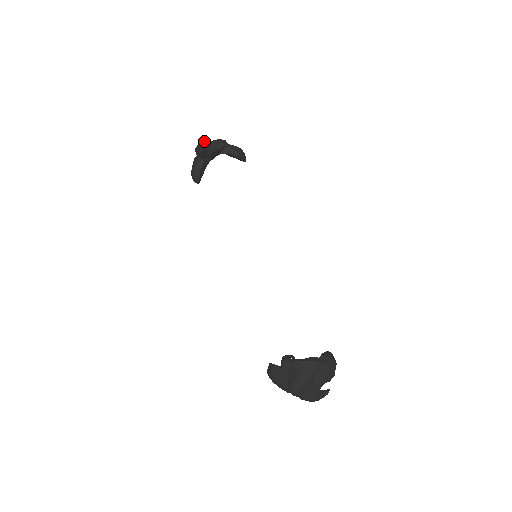
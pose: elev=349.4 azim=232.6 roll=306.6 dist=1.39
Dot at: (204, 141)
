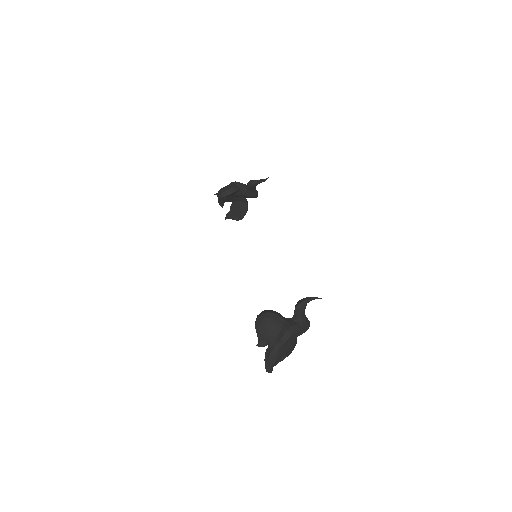
Dot at: (267, 178)
